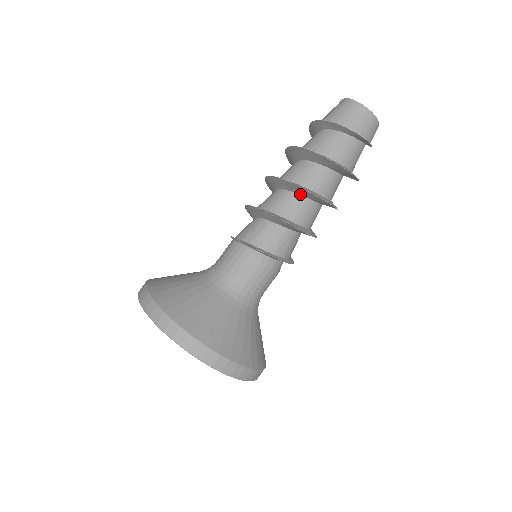
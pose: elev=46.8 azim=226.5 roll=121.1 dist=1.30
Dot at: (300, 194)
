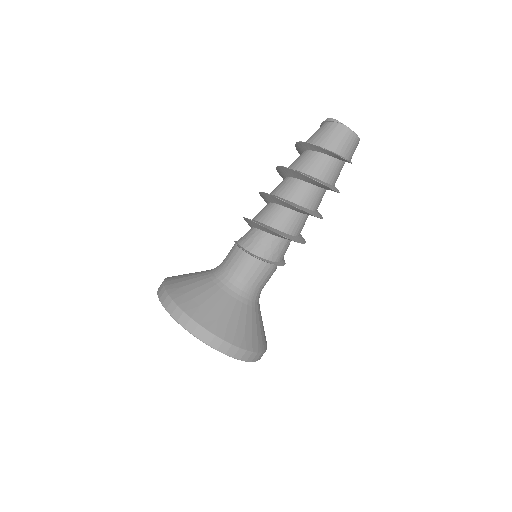
Dot at: (306, 214)
